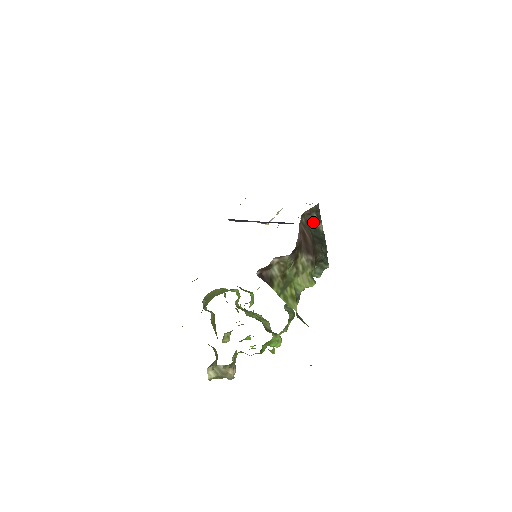
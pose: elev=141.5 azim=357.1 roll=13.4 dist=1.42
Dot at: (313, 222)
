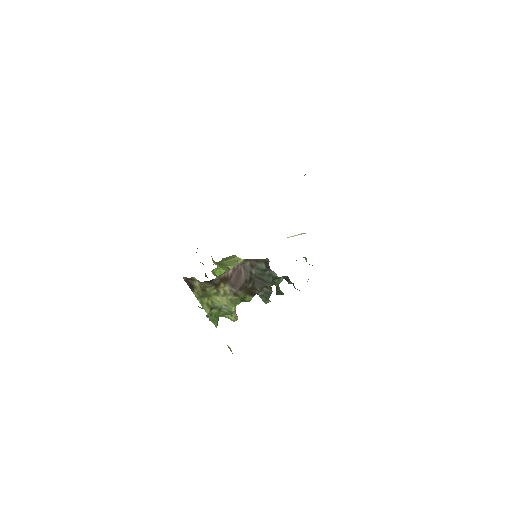
Dot at: (261, 268)
